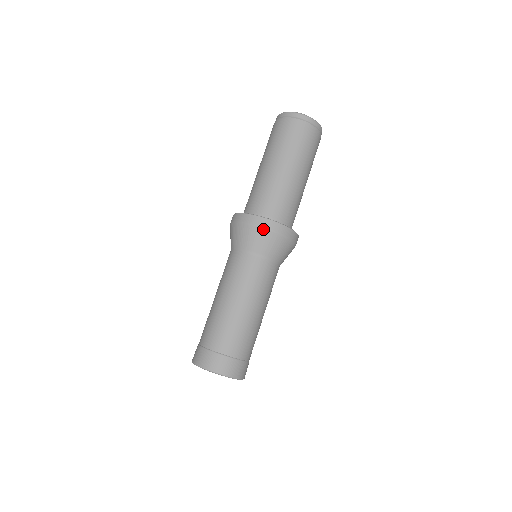
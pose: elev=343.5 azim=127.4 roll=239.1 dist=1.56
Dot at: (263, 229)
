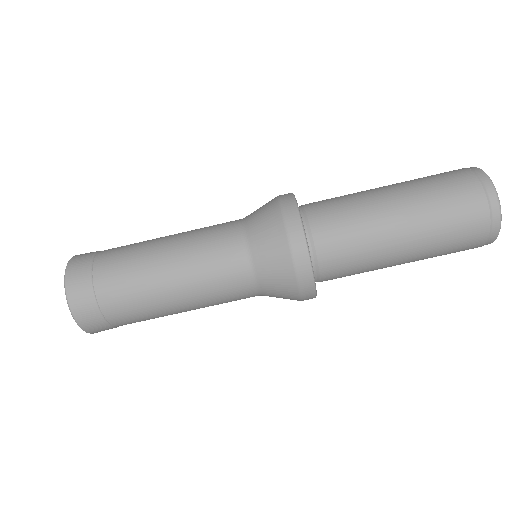
Dot at: (292, 263)
